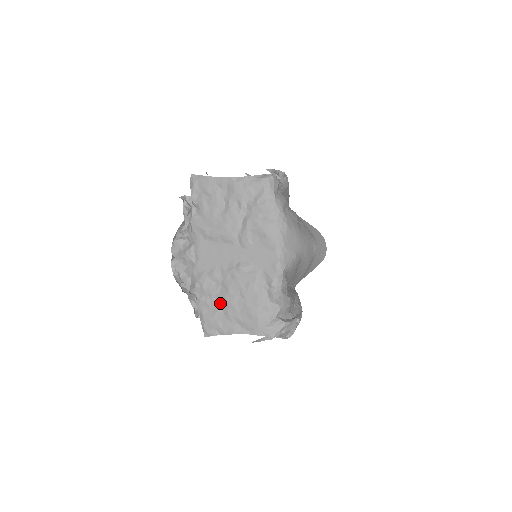
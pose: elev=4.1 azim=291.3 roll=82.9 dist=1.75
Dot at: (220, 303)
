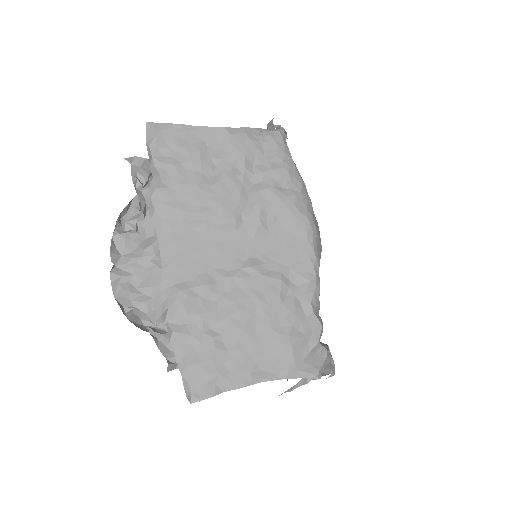
Dot at: (220, 334)
